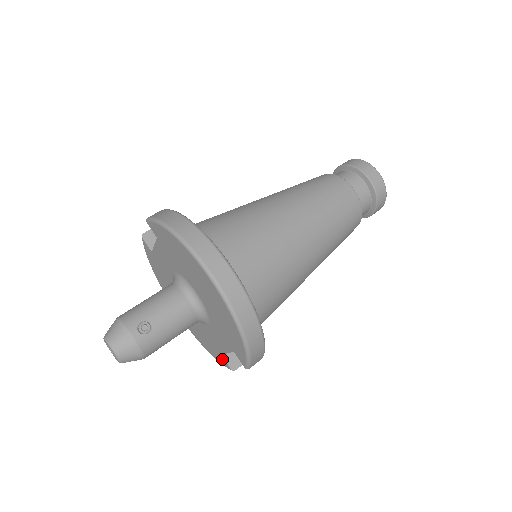
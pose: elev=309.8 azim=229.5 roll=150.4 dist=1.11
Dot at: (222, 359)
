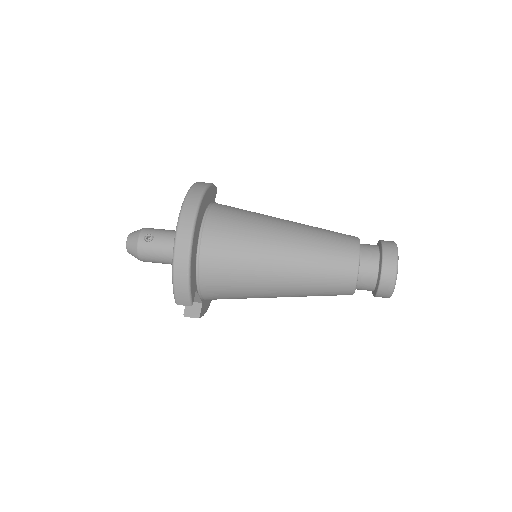
Dot at: (186, 306)
